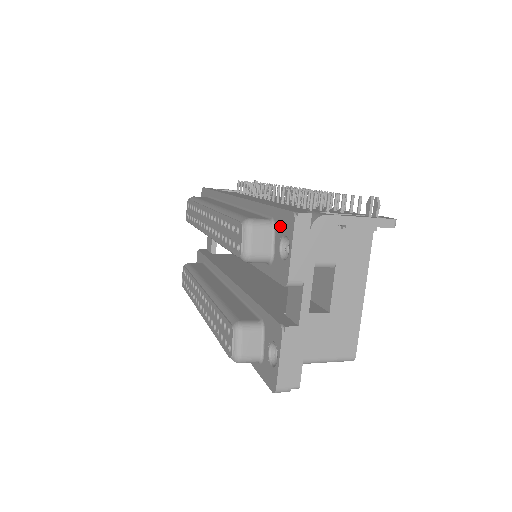
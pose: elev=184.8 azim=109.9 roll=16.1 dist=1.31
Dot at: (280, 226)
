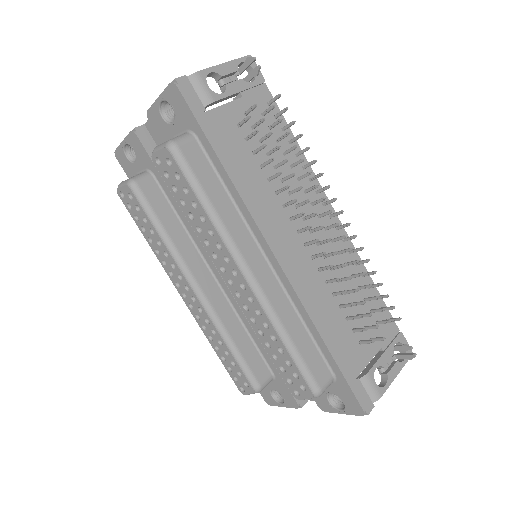
Dot at: (341, 392)
